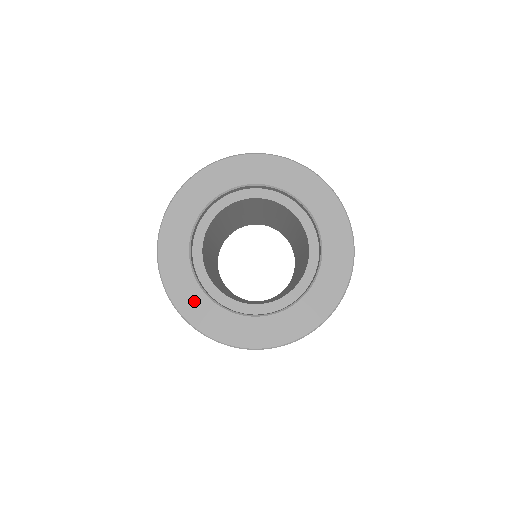
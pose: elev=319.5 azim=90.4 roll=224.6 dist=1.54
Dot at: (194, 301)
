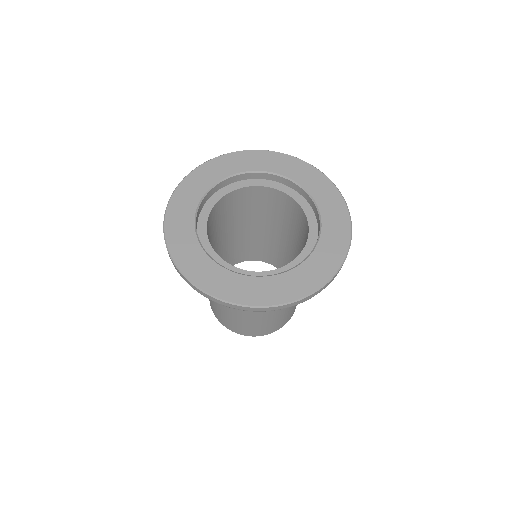
Dot at: (199, 264)
